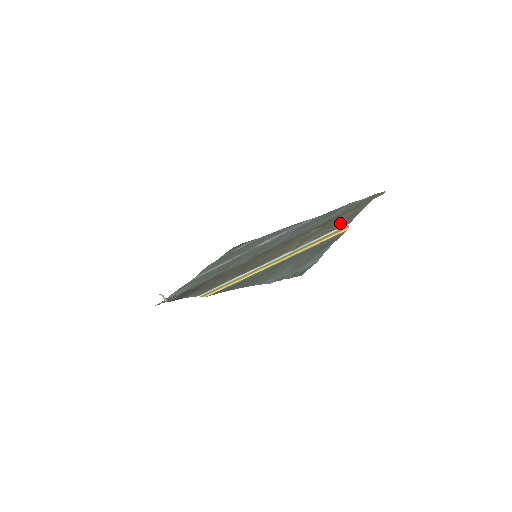
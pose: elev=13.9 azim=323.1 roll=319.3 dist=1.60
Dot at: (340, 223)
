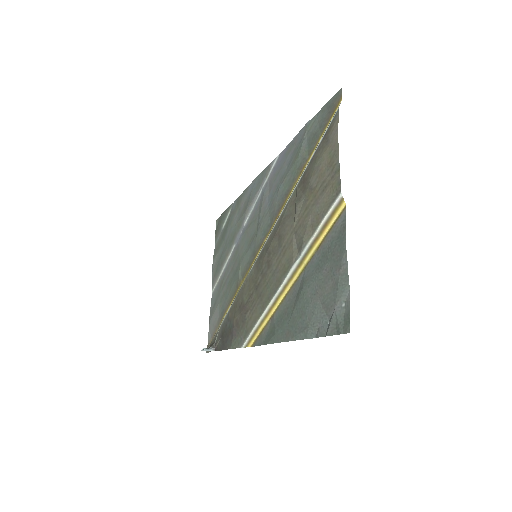
Dot at: (326, 192)
